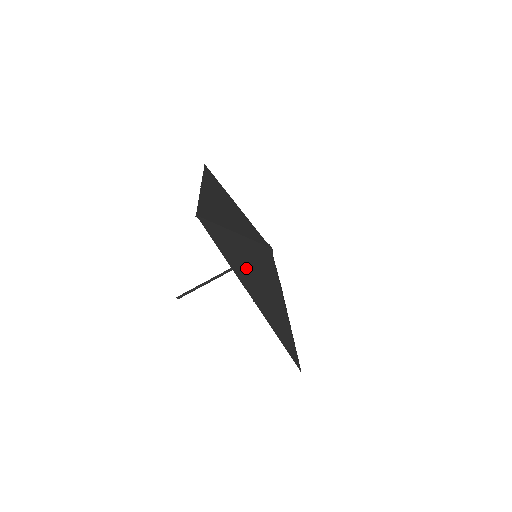
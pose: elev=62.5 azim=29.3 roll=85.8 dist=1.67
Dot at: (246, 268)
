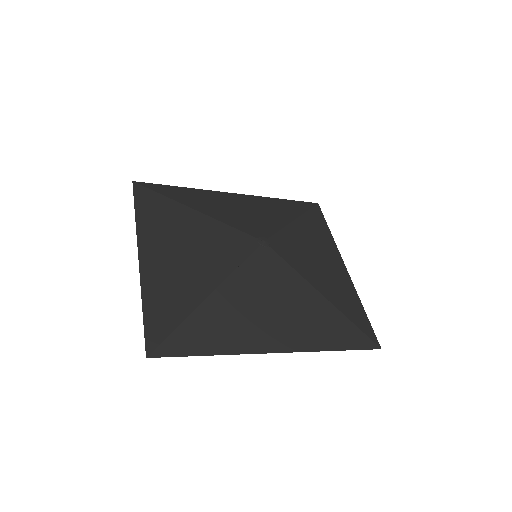
Dot at: (245, 324)
